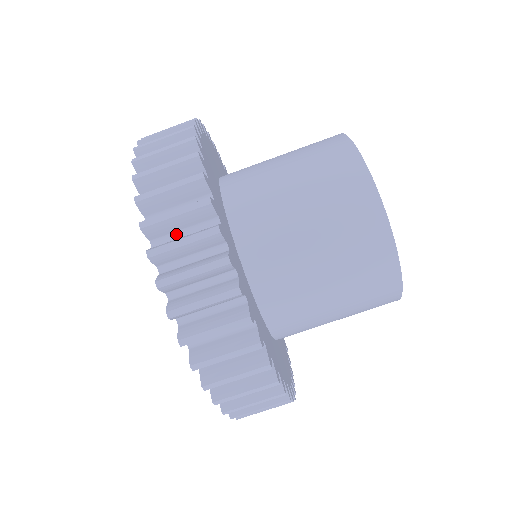
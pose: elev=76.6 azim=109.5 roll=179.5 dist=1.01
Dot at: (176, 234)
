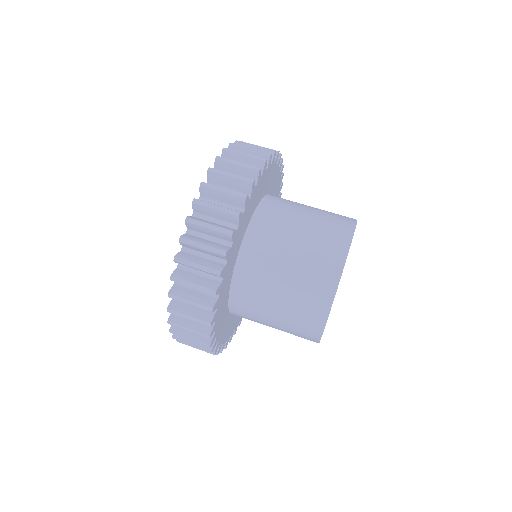
Dot at: (210, 218)
